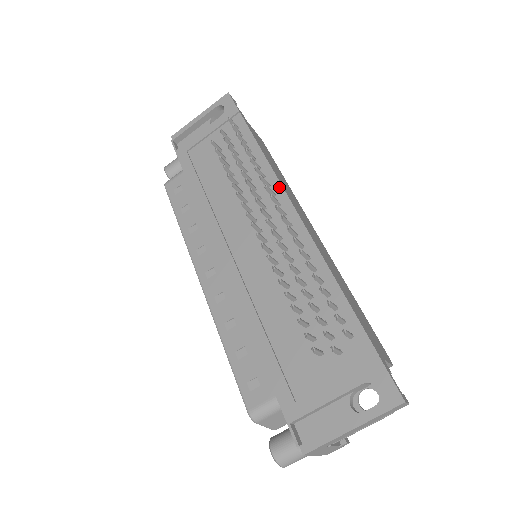
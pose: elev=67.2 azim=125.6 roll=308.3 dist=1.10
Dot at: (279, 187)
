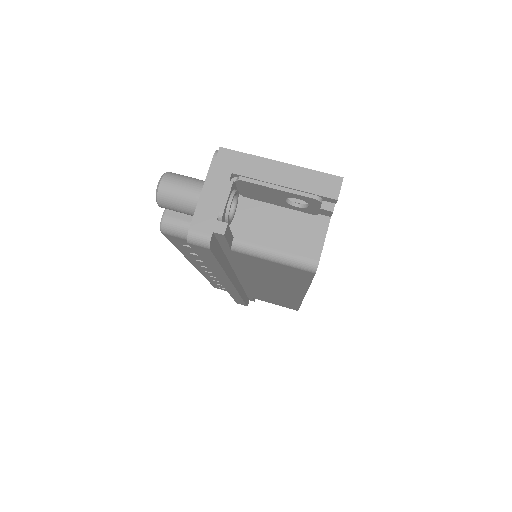
Dot at: occluded
